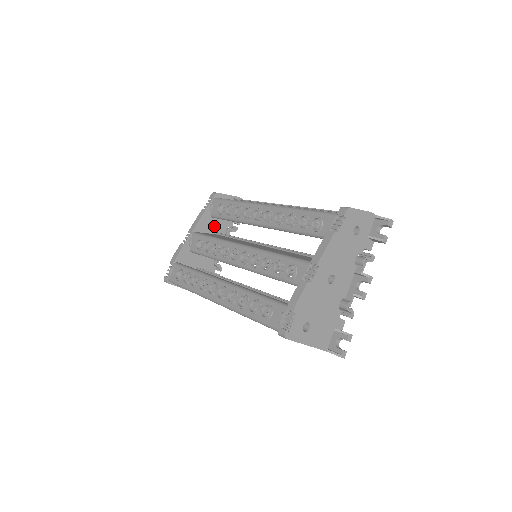
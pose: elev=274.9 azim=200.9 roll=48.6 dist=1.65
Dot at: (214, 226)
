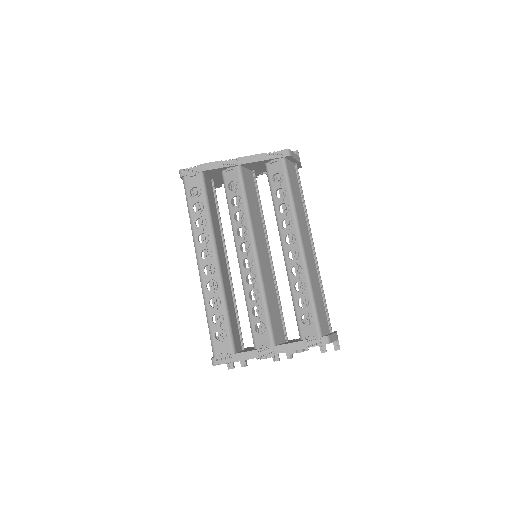
Dot at: (259, 168)
